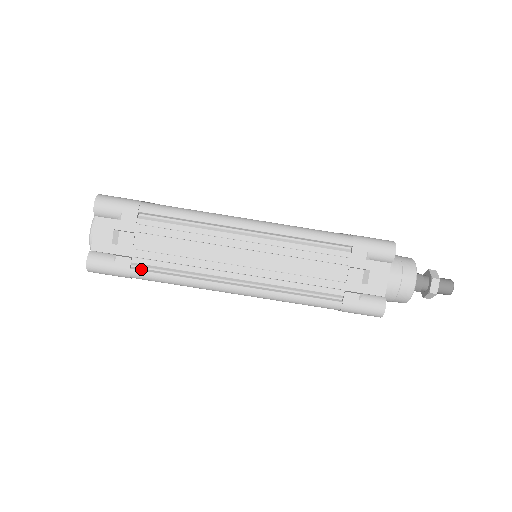
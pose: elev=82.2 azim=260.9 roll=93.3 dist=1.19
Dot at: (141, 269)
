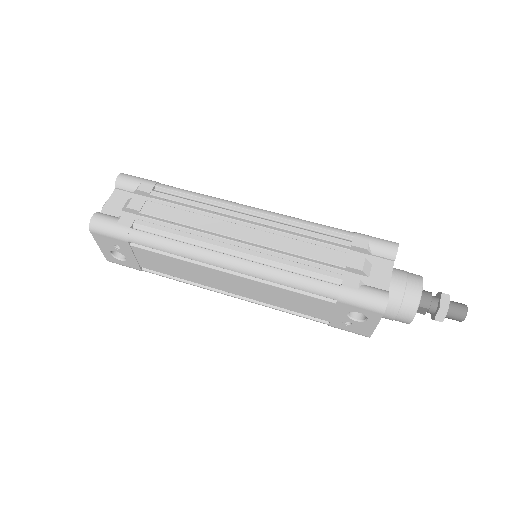
Dot at: (141, 230)
